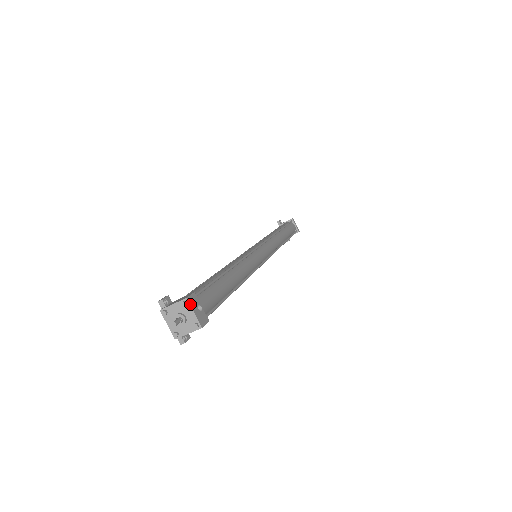
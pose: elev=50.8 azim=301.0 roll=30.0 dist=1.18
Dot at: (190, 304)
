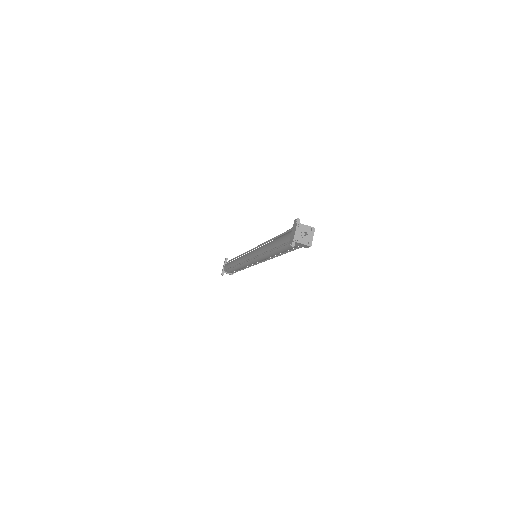
Dot at: occluded
